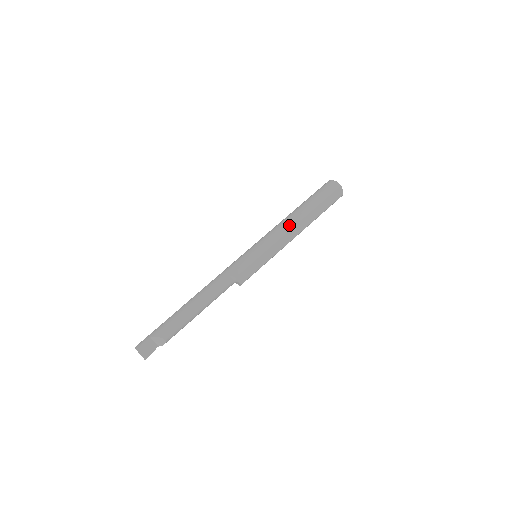
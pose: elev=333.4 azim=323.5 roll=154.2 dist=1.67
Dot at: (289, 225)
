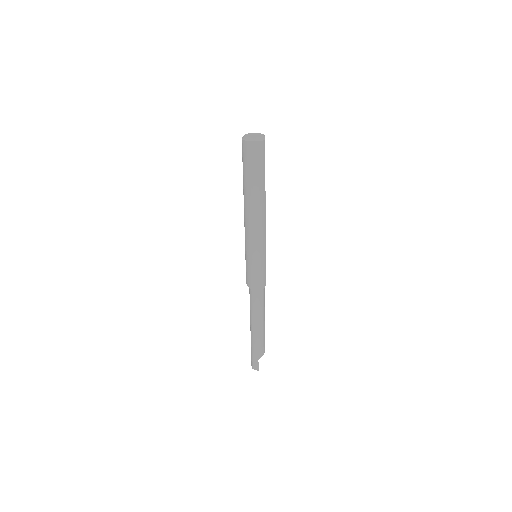
Dot at: (263, 218)
